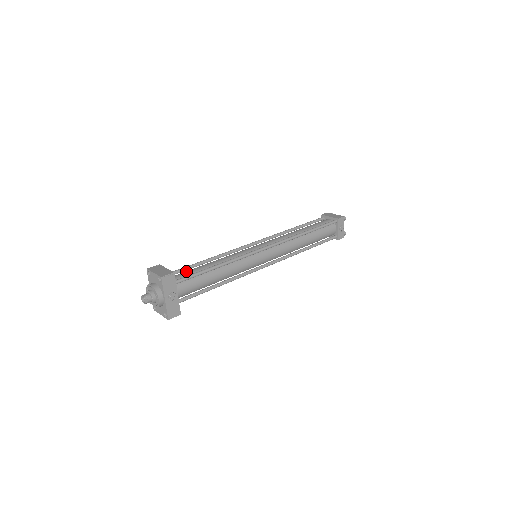
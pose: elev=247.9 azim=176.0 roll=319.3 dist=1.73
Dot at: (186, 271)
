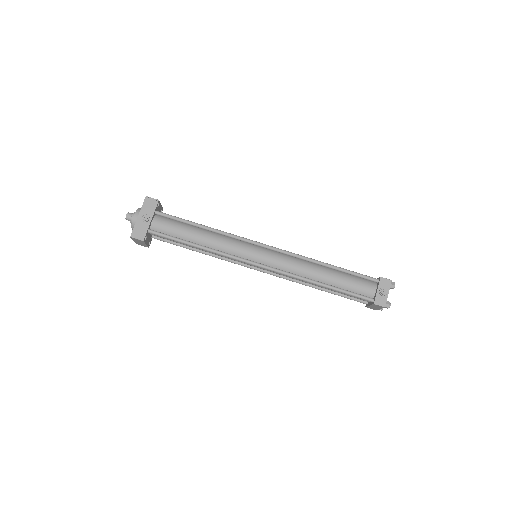
Dot at: occluded
